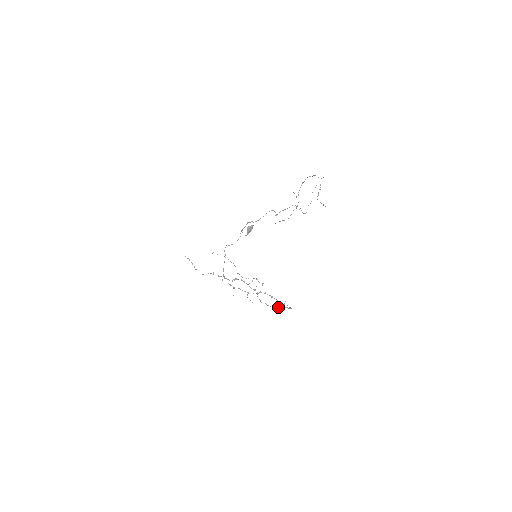
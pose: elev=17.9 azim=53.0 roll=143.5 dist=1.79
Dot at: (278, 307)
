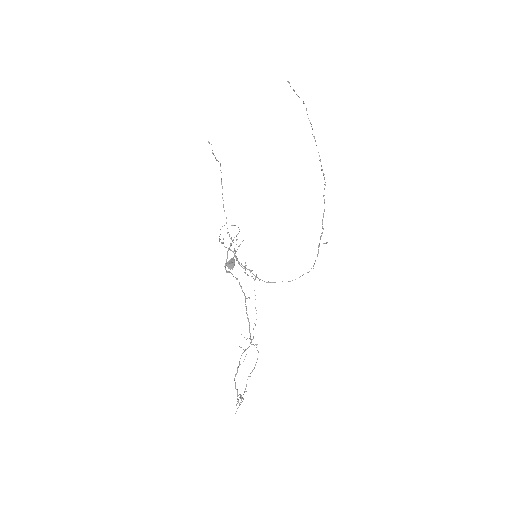
Dot at: (320, 237)
